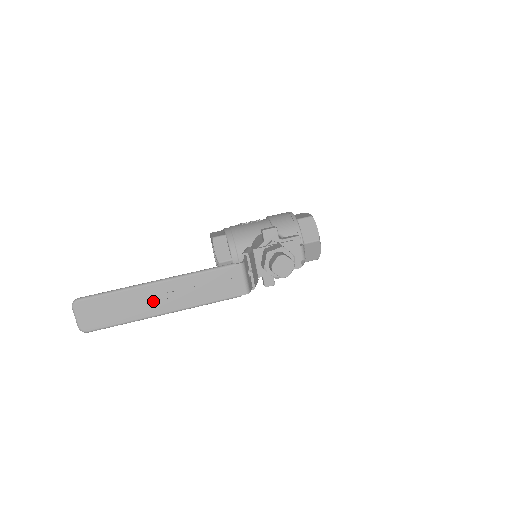
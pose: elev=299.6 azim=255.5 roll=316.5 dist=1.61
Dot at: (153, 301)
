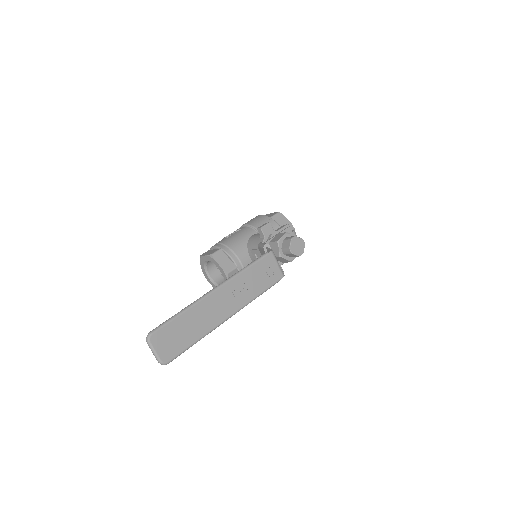
Dot at: (216, 309)
